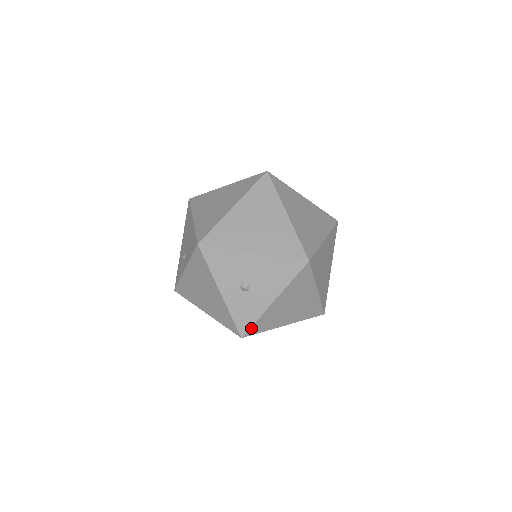
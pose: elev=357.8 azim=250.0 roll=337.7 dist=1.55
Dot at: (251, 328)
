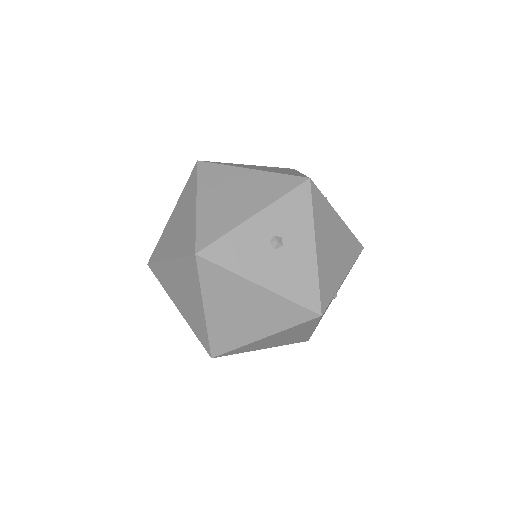
Dot at: occluded
